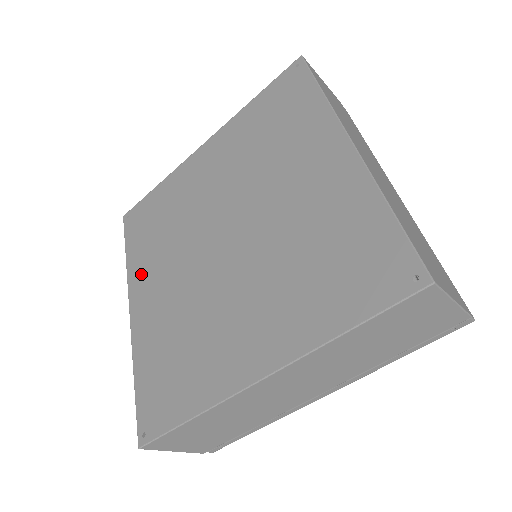
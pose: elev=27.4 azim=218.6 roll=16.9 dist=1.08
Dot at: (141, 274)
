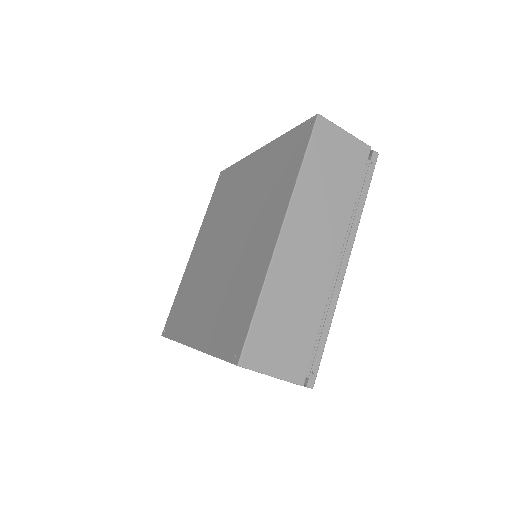
Dot at: (188, 326)
